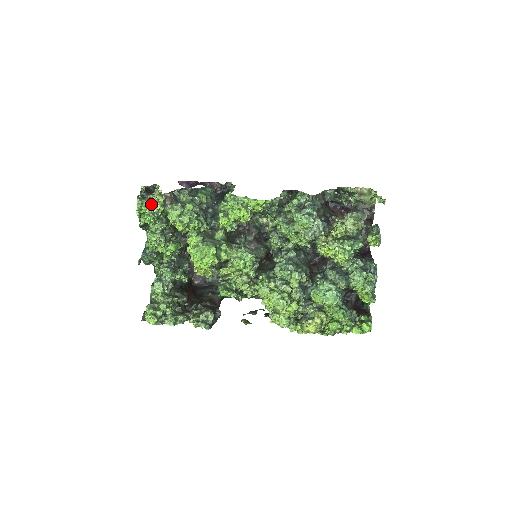
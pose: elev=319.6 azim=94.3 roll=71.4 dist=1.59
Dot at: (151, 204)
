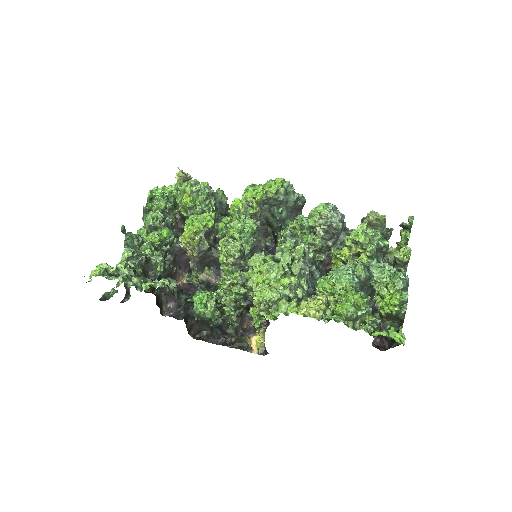
Dot at: occluded
